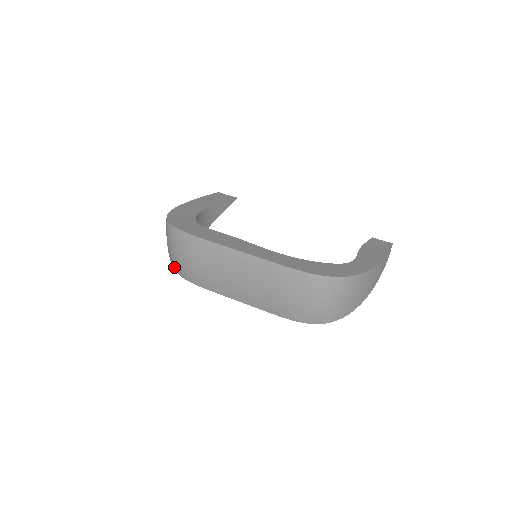
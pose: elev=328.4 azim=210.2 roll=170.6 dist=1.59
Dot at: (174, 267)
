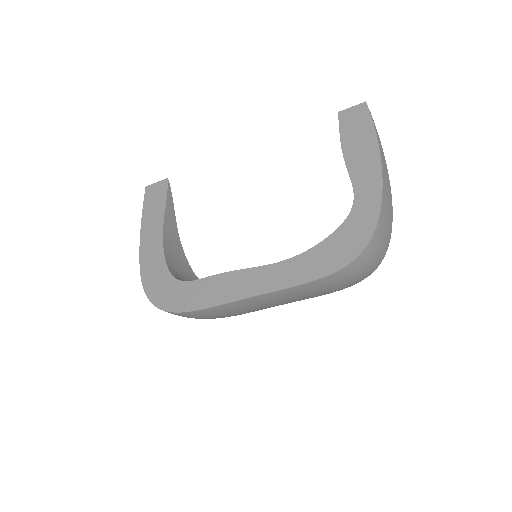
Dot at: occluded
